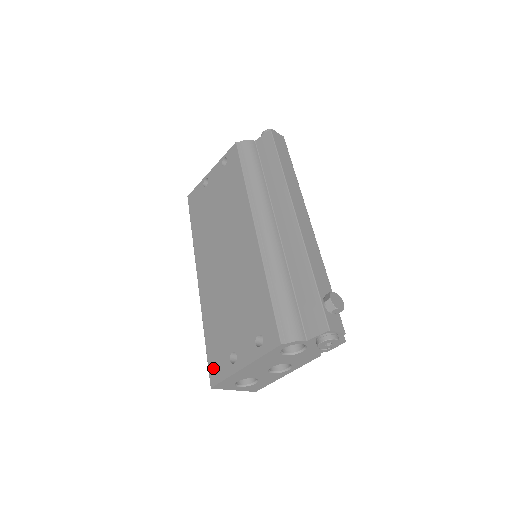
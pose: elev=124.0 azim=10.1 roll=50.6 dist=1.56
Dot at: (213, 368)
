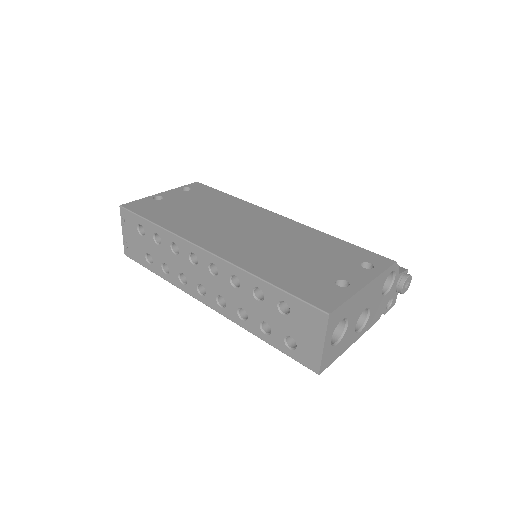
Dot at: (316, 298)
